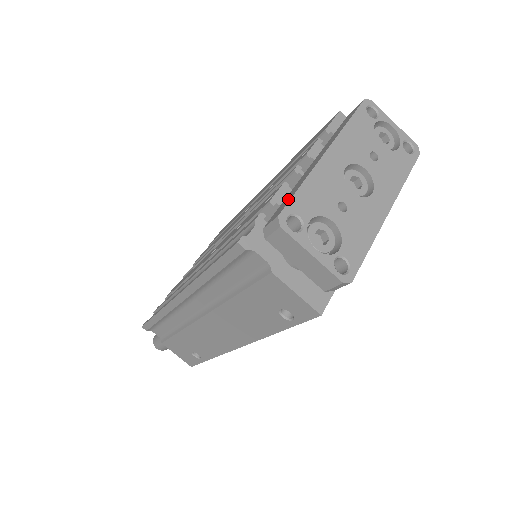
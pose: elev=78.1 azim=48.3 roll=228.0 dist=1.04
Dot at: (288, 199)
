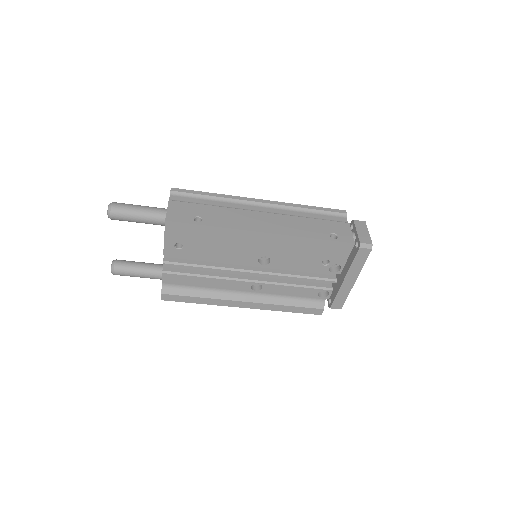
Dot at: occluded
